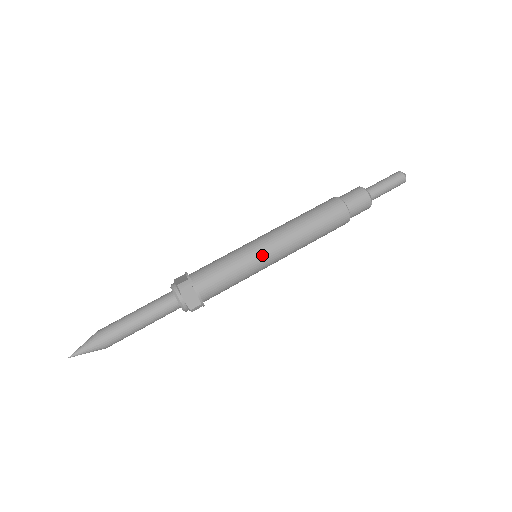
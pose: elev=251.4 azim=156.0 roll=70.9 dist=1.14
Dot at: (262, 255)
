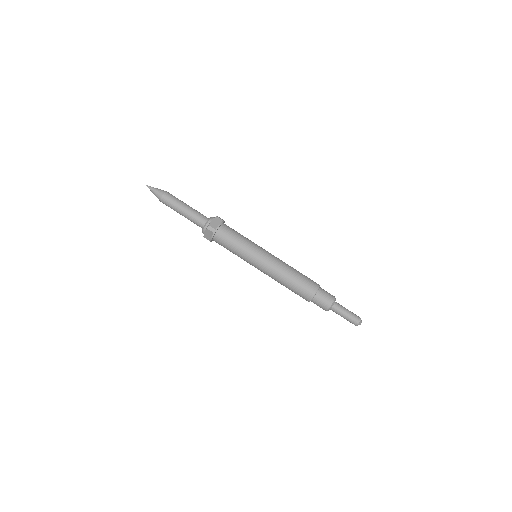
Dot at: (254, 263)
